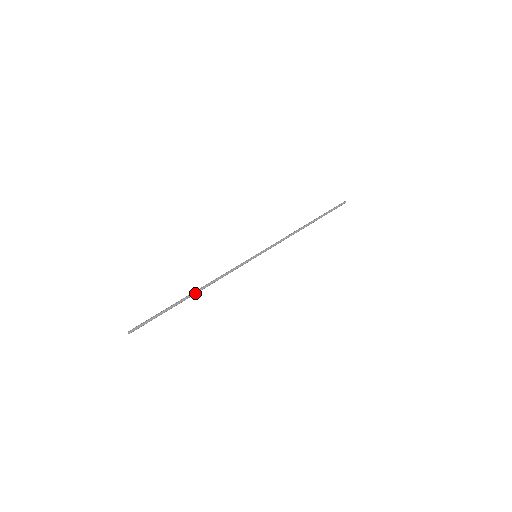
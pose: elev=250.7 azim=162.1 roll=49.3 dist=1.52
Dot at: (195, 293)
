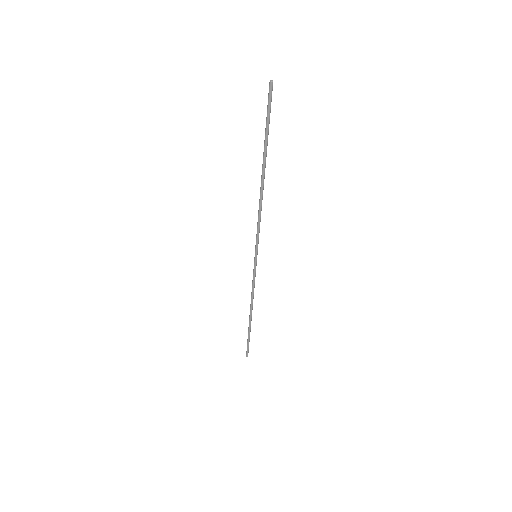
Dot at: (263, 176)
